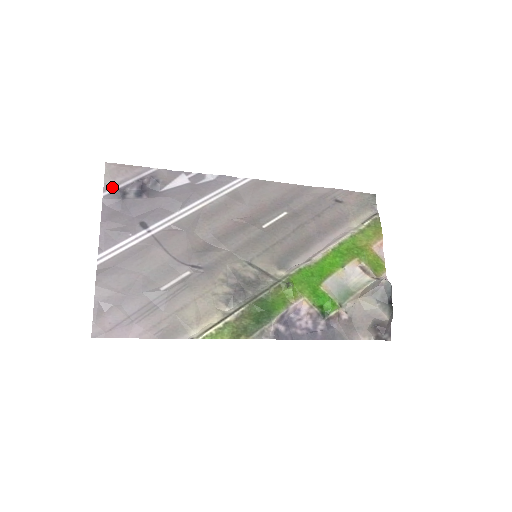
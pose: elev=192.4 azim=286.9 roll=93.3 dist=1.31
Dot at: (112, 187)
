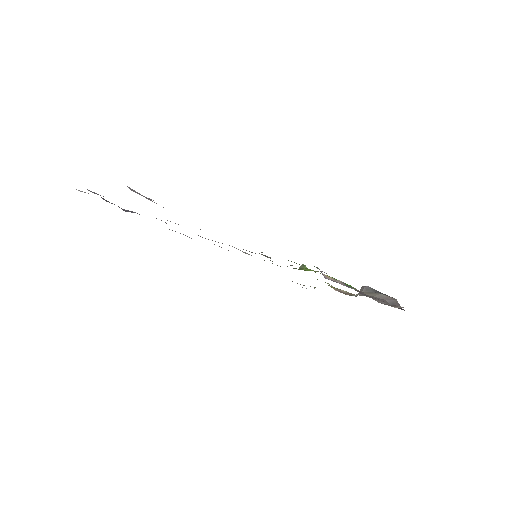
Dot at: occluded
